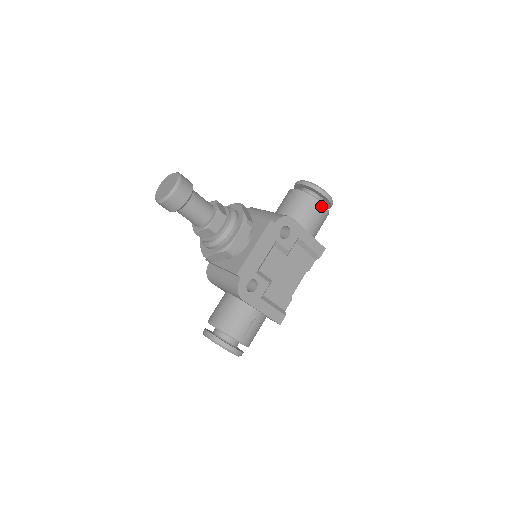
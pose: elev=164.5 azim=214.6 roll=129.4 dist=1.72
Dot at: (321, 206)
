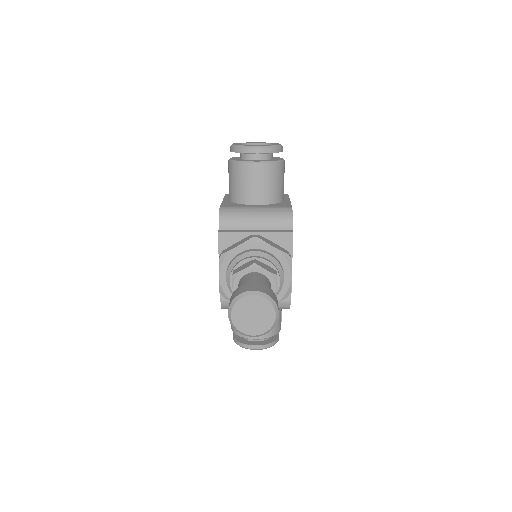
Dot at: (284, 164)
